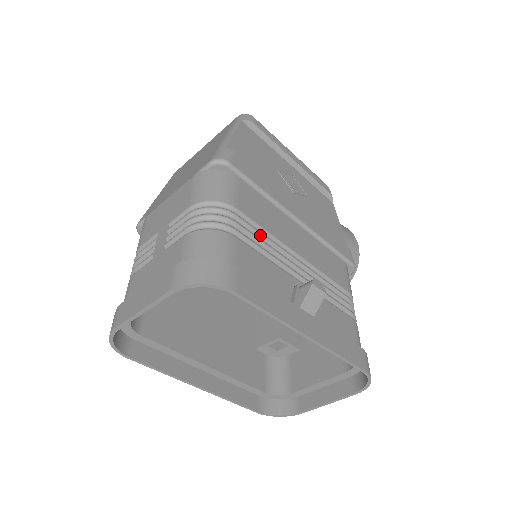
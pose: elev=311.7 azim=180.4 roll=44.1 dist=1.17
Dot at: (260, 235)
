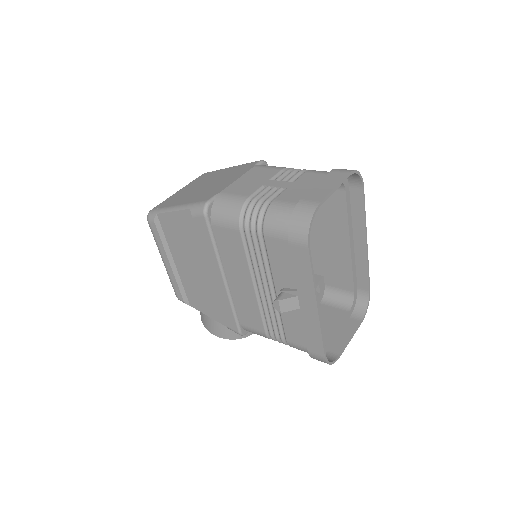
Dot at: occluded
